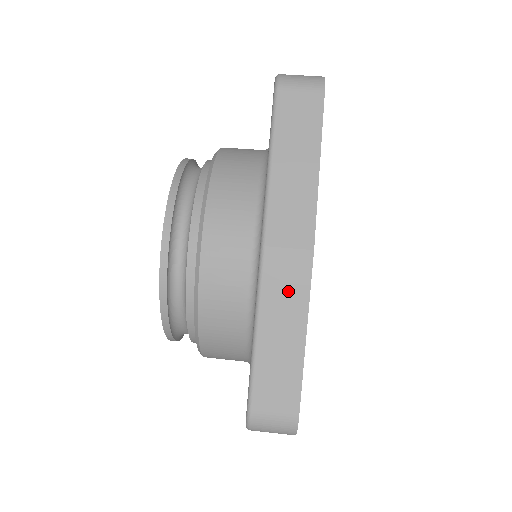
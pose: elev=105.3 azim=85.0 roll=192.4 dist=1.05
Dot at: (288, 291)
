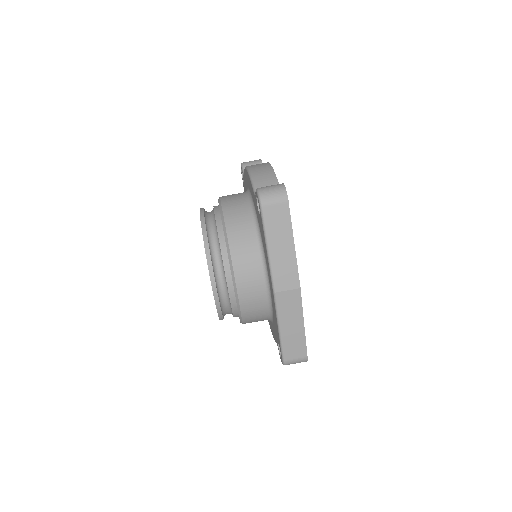
Dot at: (291, 308)
